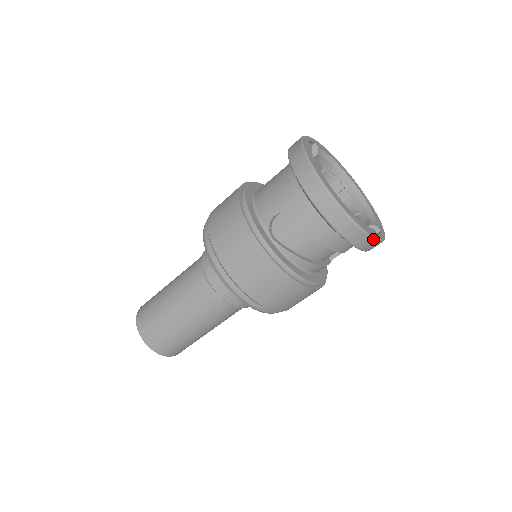
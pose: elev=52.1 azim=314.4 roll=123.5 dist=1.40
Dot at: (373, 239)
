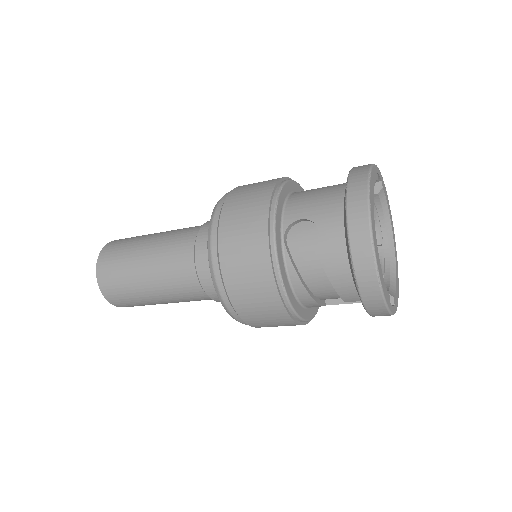
Dot at: (384, 302)
